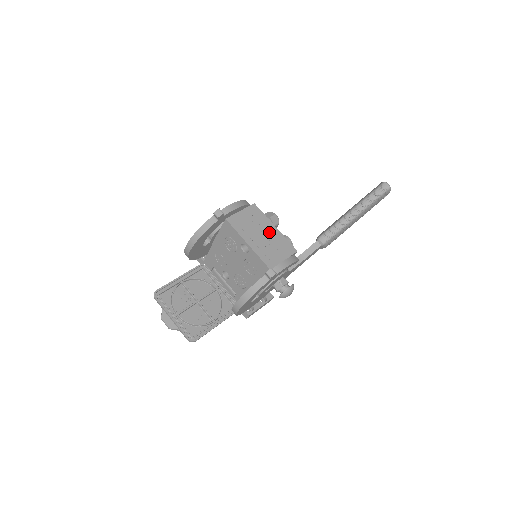
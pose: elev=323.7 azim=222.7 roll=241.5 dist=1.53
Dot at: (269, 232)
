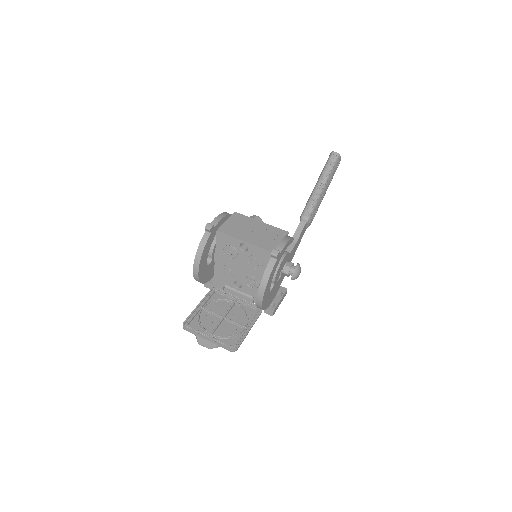
Dot at: (258, 227)
